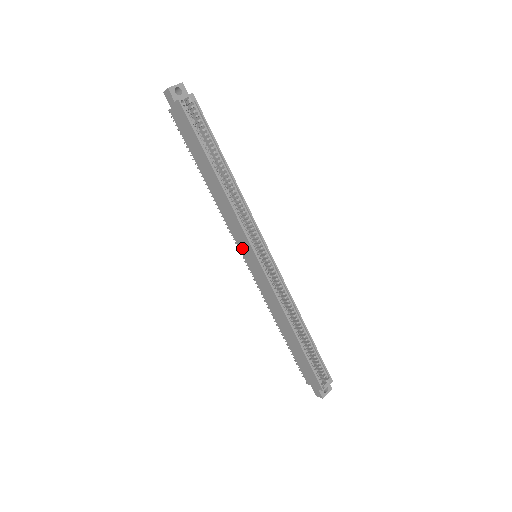
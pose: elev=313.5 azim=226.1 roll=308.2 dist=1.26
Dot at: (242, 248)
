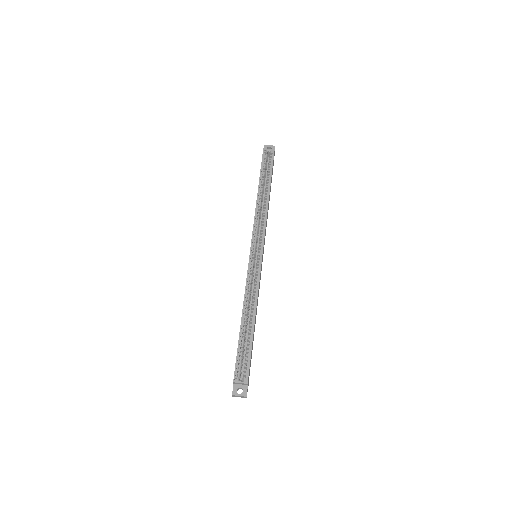
Dot at: occluded
